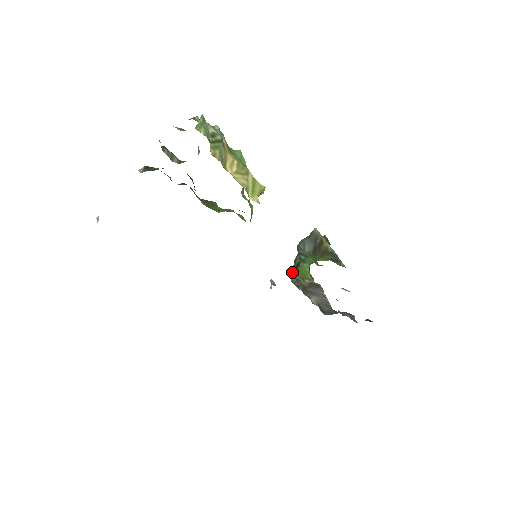
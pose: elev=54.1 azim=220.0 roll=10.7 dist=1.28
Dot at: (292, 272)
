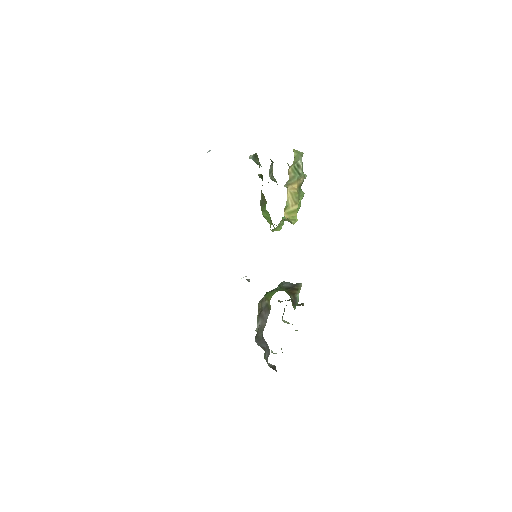
Dot at: occluded
